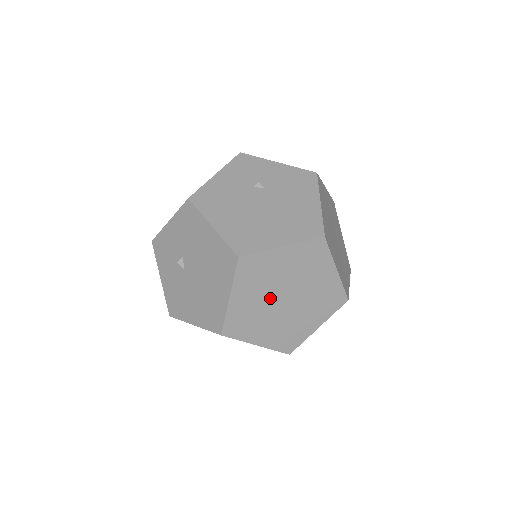
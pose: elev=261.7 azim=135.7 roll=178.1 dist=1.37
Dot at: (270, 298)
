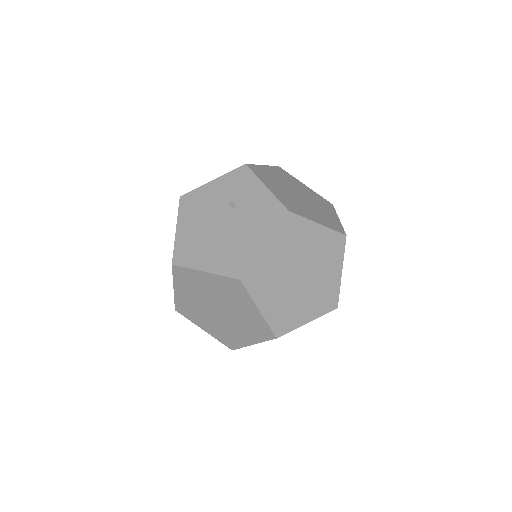
Dot at: (205, 303)
